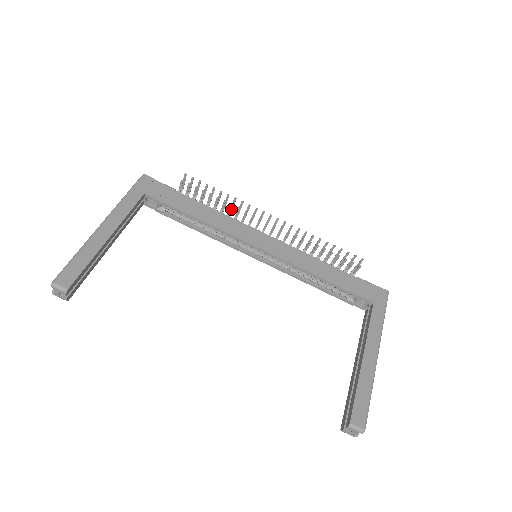
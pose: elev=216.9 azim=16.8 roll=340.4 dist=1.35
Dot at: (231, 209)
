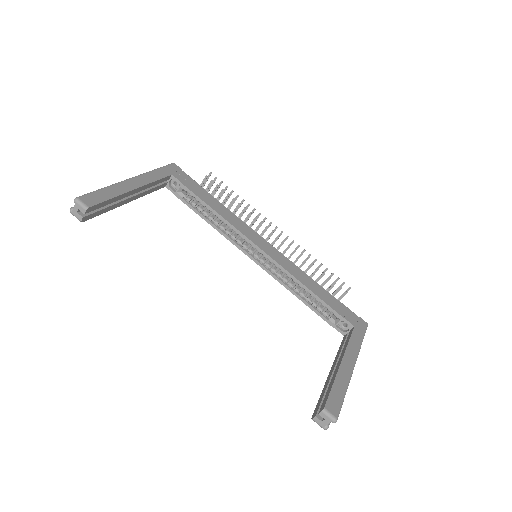
Dot at: occluded
